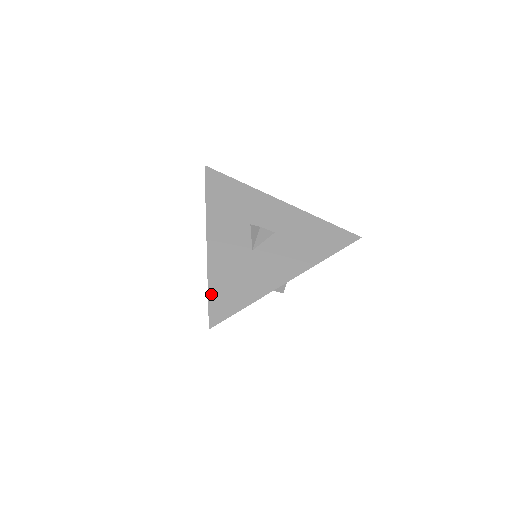
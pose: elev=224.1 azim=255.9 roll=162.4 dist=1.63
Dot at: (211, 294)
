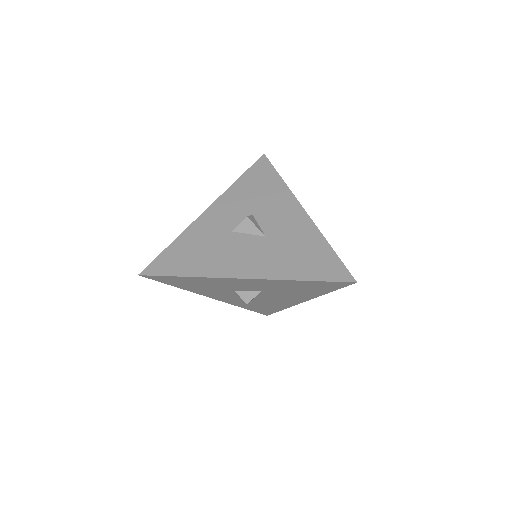
Dot at: (251, 310)
